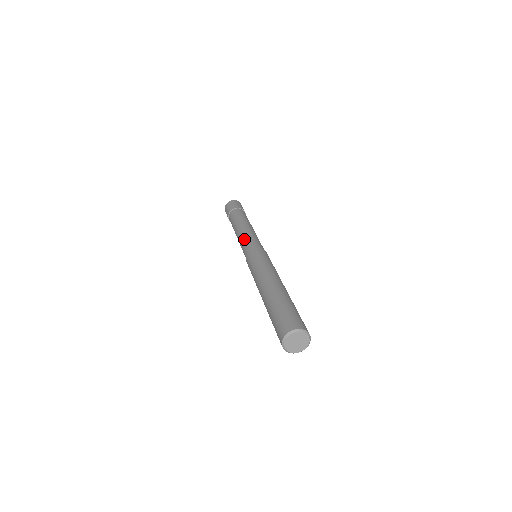
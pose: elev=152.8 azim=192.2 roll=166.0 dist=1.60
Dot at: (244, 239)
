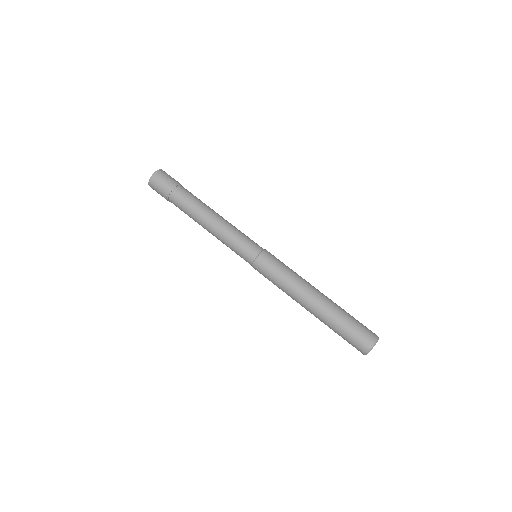
Dot at: (230, 248)
